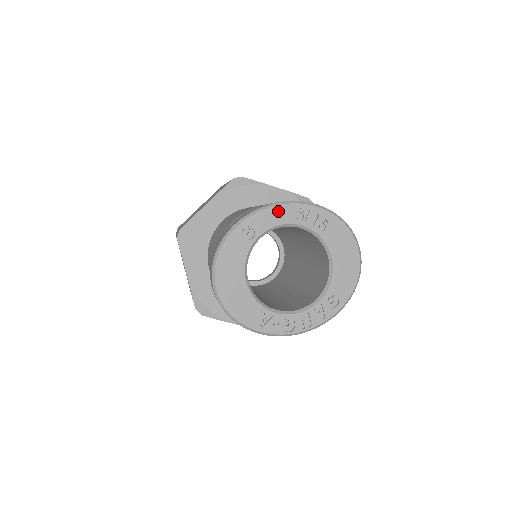
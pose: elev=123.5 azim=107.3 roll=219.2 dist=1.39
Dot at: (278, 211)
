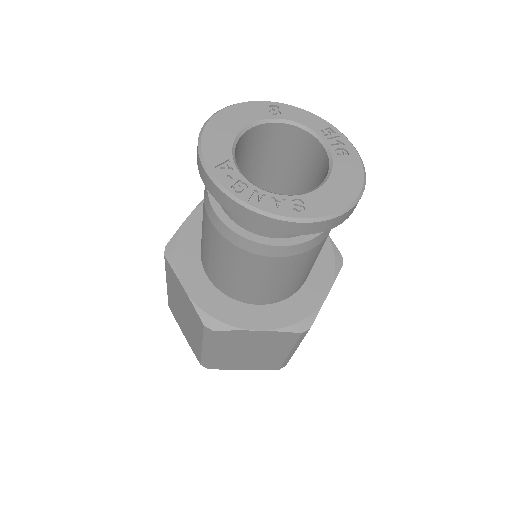
Dot at: (312, 118)
